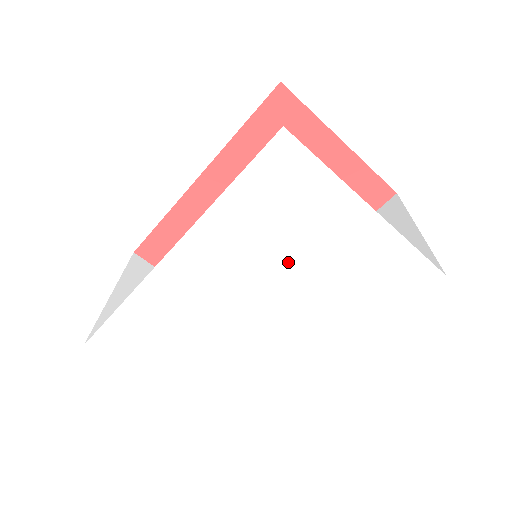
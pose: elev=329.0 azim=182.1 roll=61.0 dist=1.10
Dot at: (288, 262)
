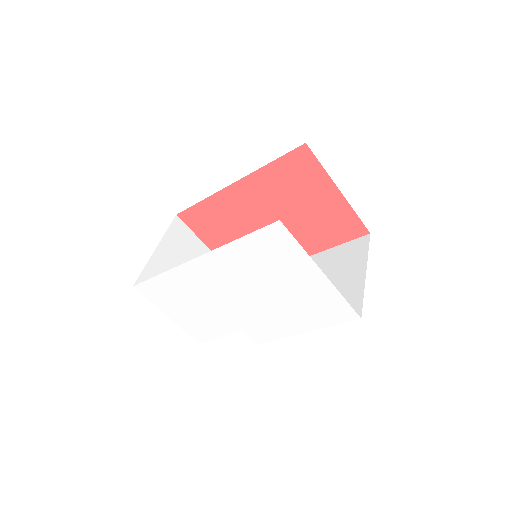
Dot at: (267, 283)
